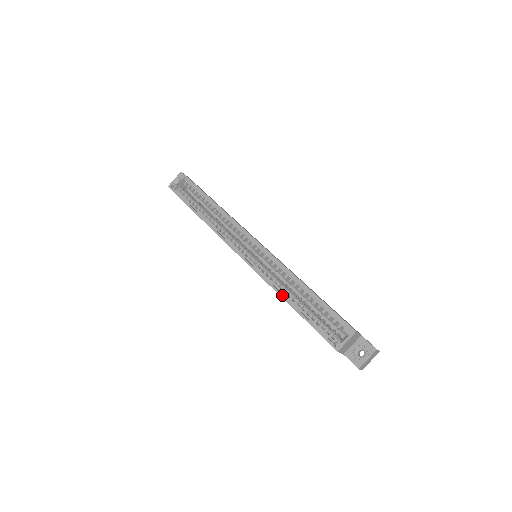
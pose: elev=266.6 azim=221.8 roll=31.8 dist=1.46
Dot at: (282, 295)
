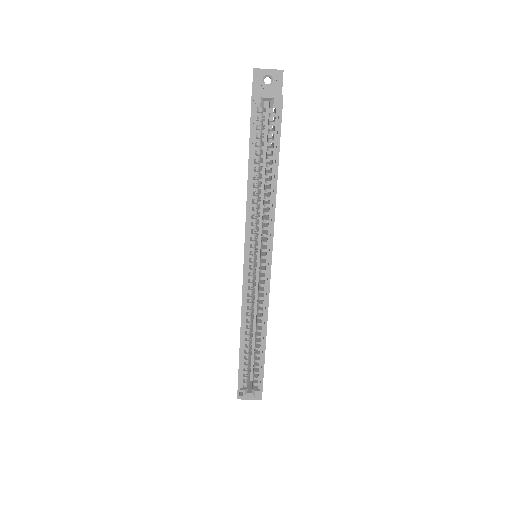
Dot at: (242, 330)
